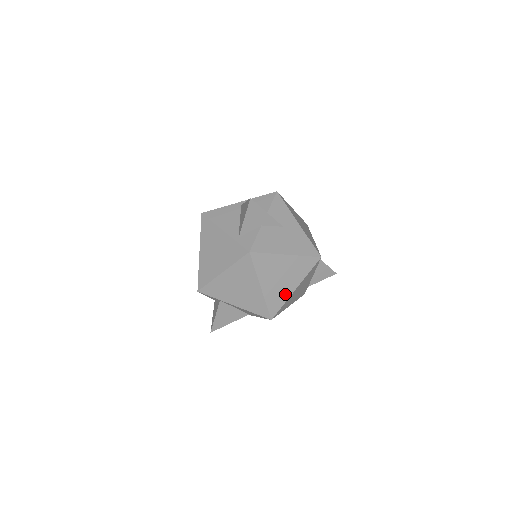
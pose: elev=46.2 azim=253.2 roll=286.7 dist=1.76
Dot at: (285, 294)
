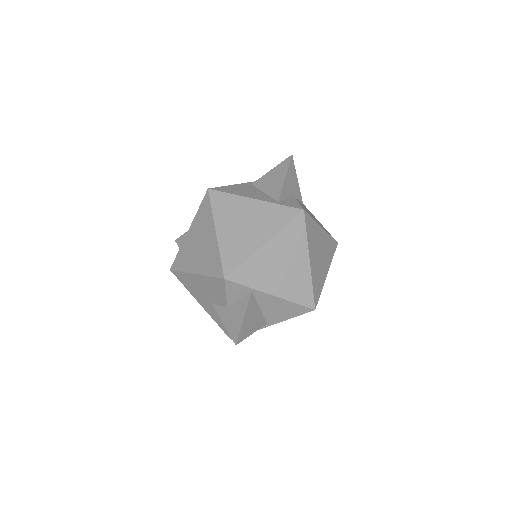
Dot at: (322, 278)
